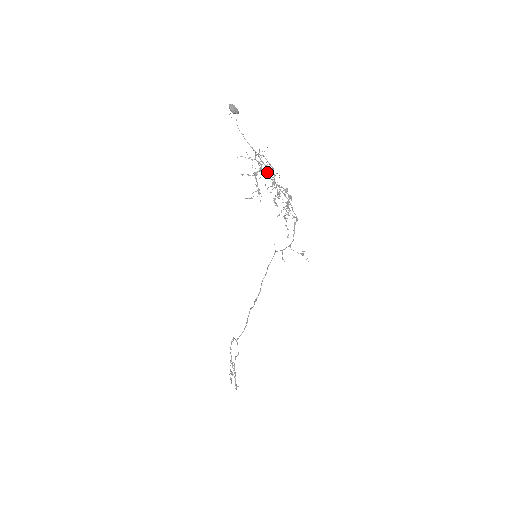
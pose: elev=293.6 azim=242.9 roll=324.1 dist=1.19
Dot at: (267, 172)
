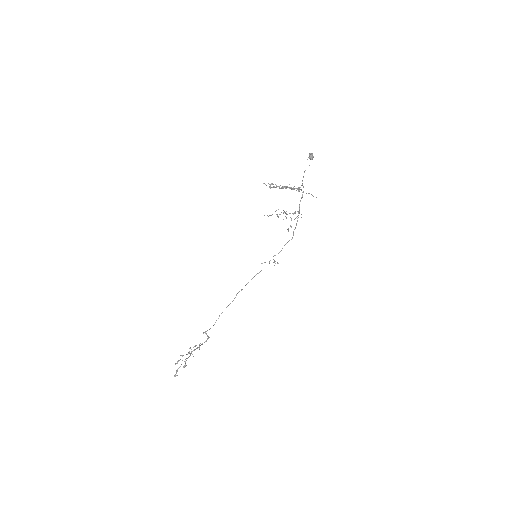
Dot at: occluded
